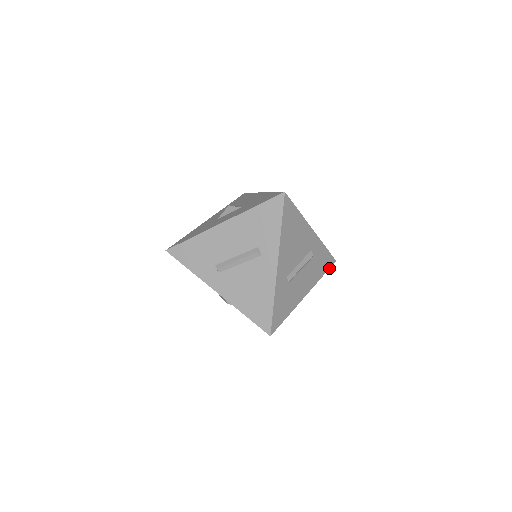
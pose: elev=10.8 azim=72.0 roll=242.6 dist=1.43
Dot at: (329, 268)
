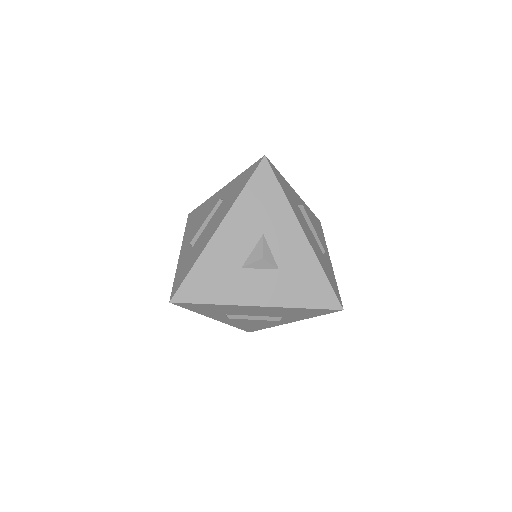
Dot at: occluded
